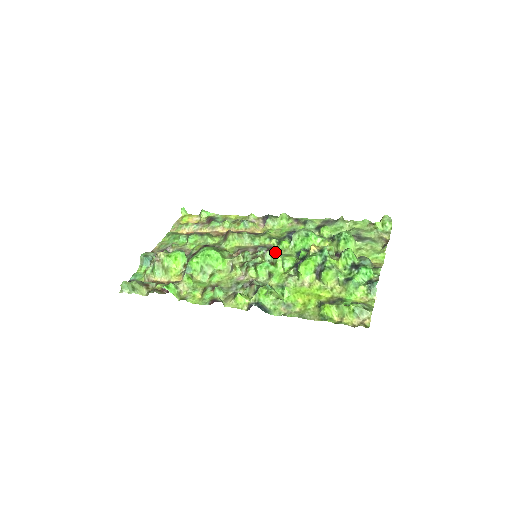
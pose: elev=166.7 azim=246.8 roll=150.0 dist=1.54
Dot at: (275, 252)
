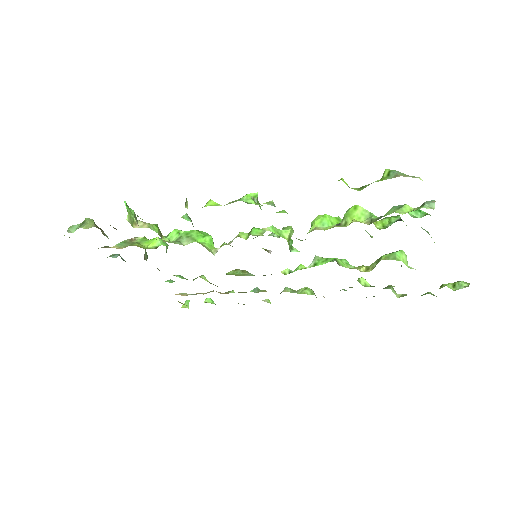
Dot at: occluded
